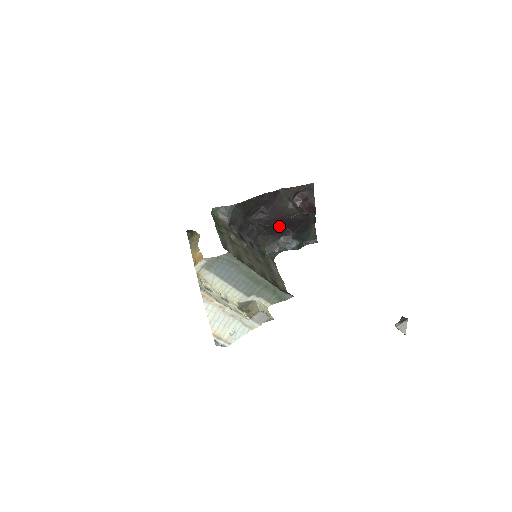
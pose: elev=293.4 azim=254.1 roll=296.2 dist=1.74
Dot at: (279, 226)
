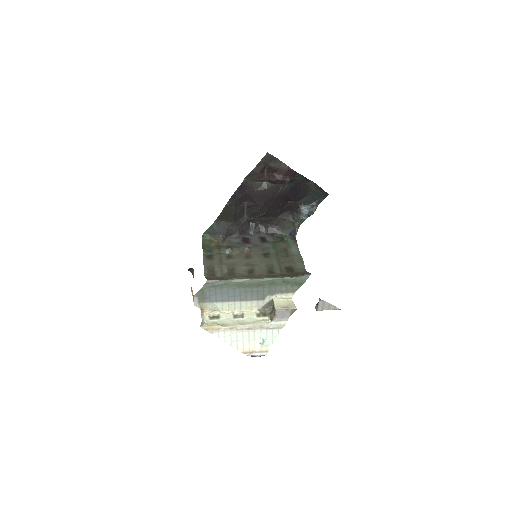
Dot at: (277, 206)
